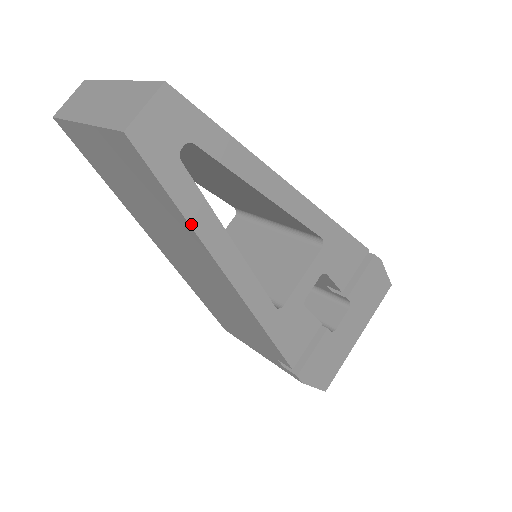
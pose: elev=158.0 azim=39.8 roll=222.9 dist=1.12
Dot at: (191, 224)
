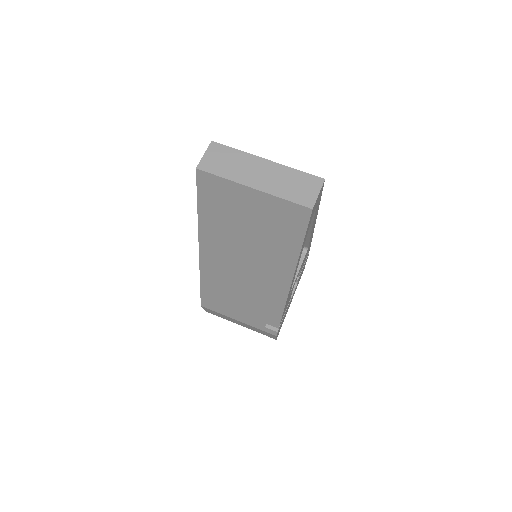
Dot at: (300, 252)
